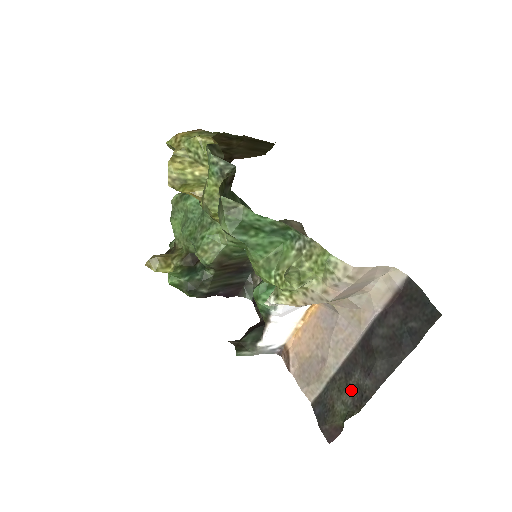
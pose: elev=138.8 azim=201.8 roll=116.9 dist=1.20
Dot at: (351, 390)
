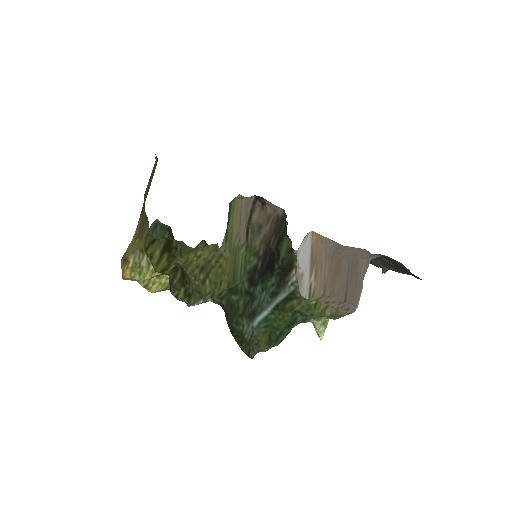
Dot at: (377, 261)
